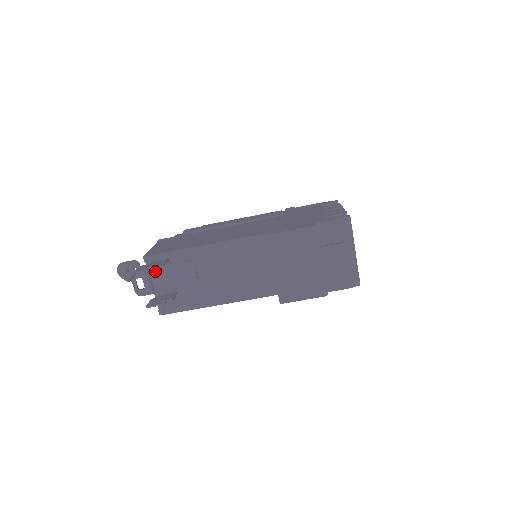
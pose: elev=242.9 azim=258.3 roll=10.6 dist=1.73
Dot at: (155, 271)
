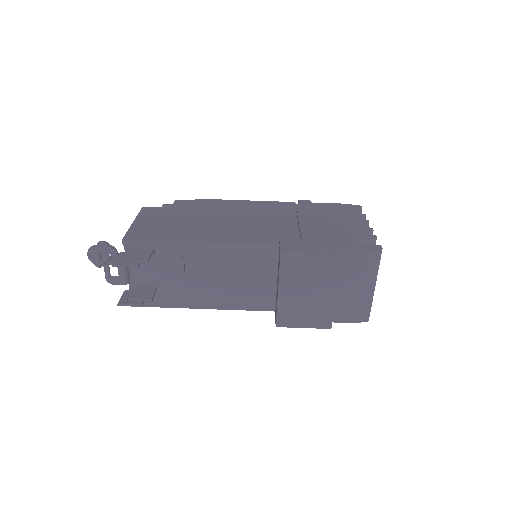
Dot at: occluded
